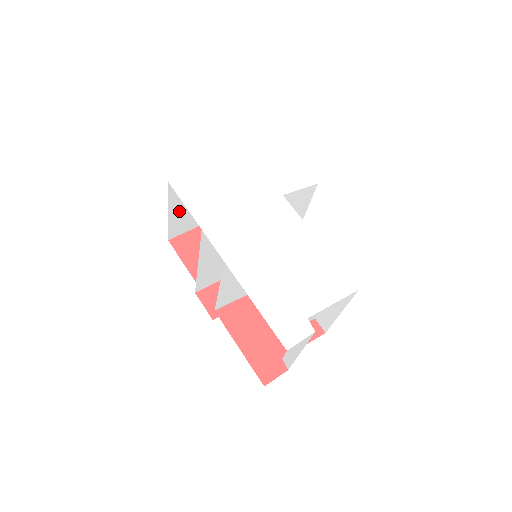
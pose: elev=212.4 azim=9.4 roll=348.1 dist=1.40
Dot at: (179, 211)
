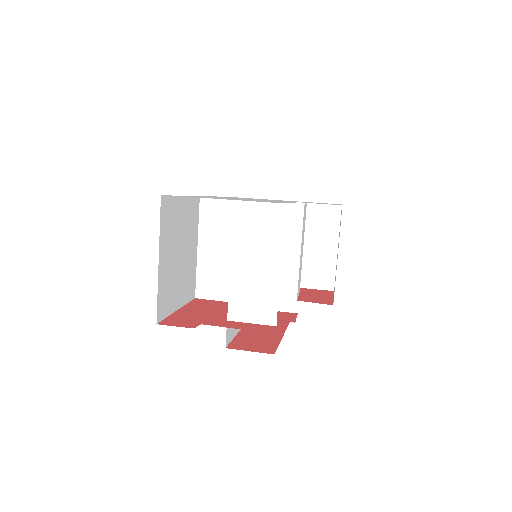
Dot at: occluded
